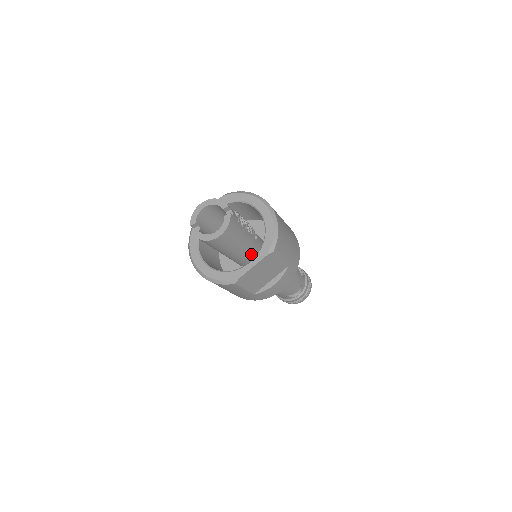
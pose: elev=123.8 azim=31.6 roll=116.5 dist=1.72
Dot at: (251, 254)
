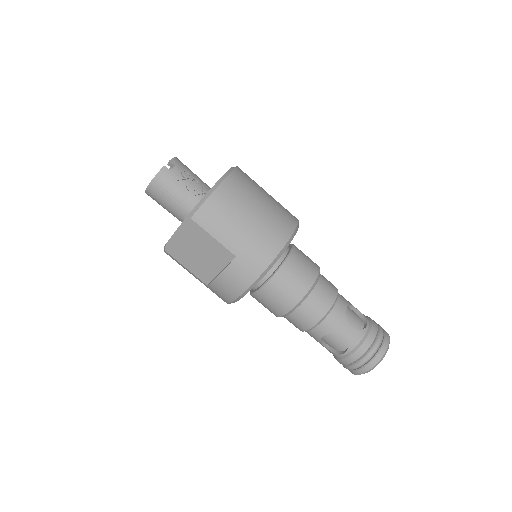
Dot at: occluded
